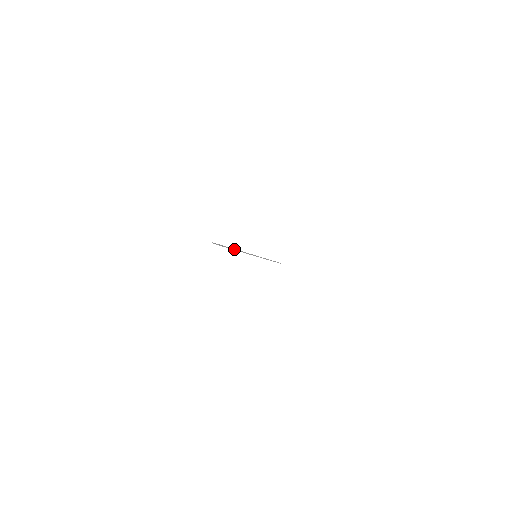
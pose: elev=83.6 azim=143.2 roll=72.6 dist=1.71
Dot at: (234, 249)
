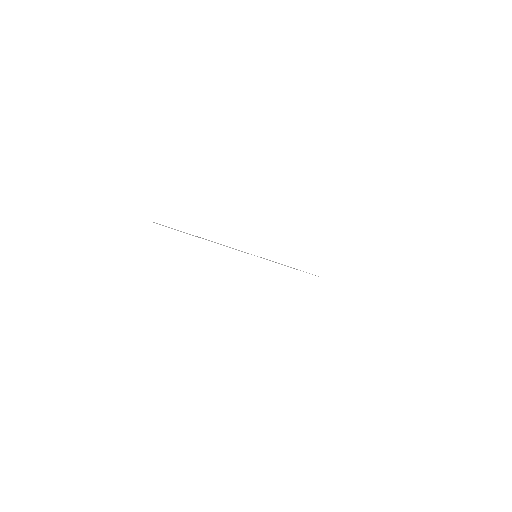
Dot at: occluded
